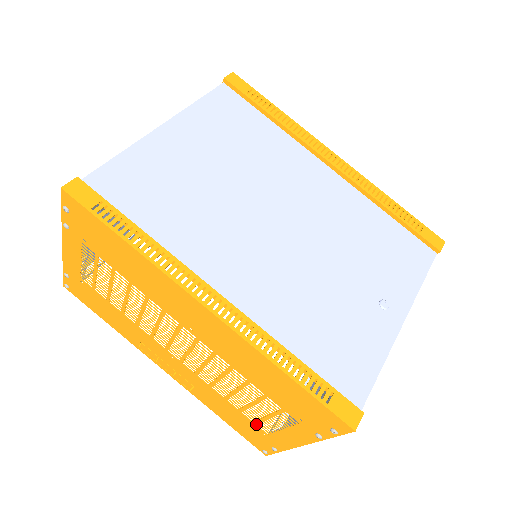
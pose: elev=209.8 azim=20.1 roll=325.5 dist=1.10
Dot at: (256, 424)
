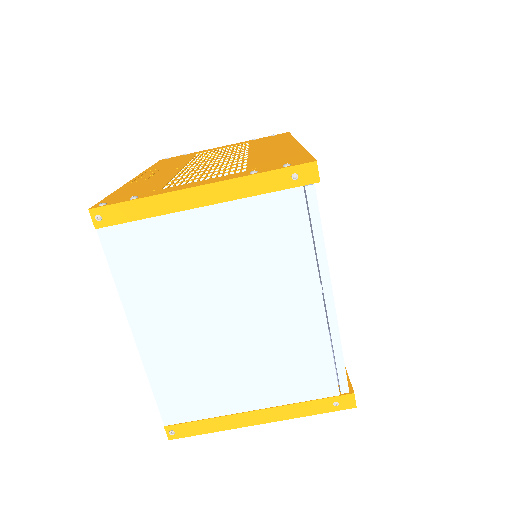
Dot at: (167, 185)
